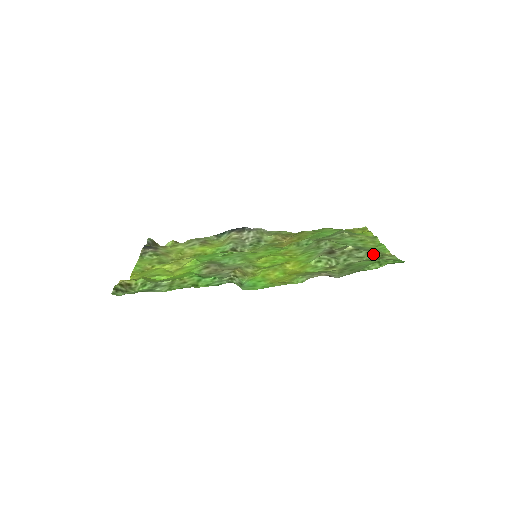
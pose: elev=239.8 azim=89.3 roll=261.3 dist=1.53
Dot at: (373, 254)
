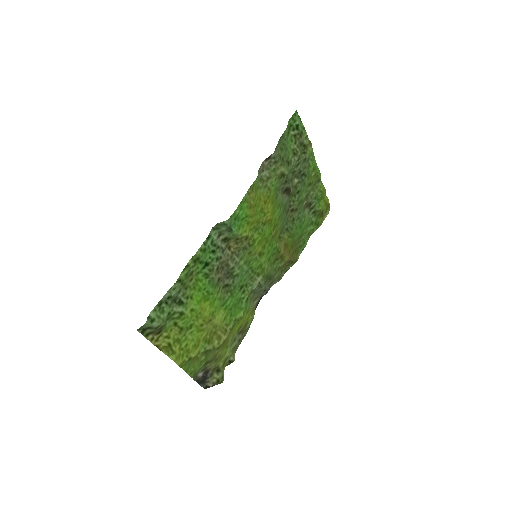
Dot at: (300, 154)
